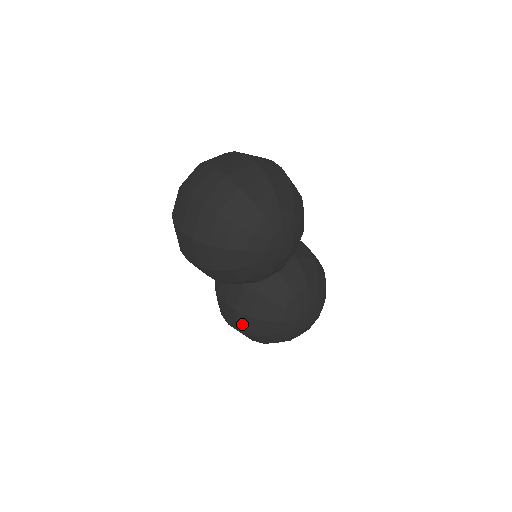
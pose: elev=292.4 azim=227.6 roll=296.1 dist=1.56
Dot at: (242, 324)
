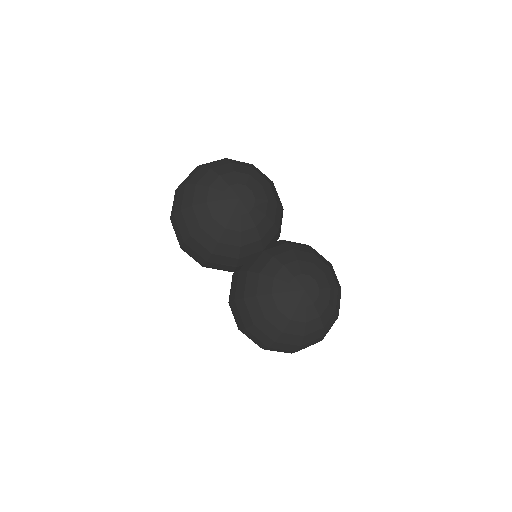
Dot at: (244, 314)
